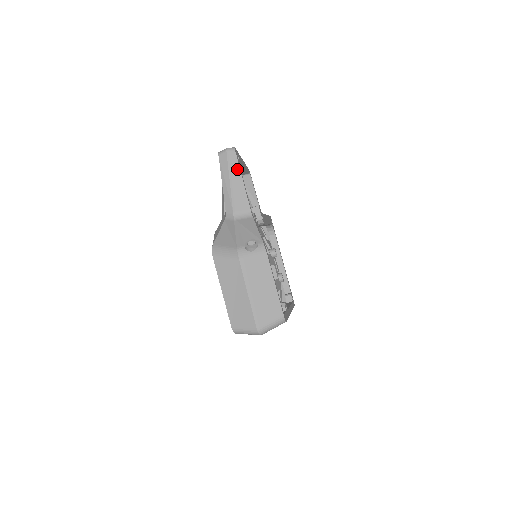
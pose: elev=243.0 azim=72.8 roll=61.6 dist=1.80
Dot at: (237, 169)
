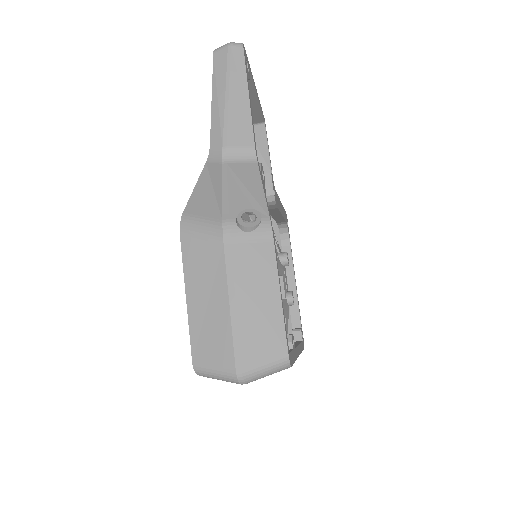
Dot at: (242, 76)
